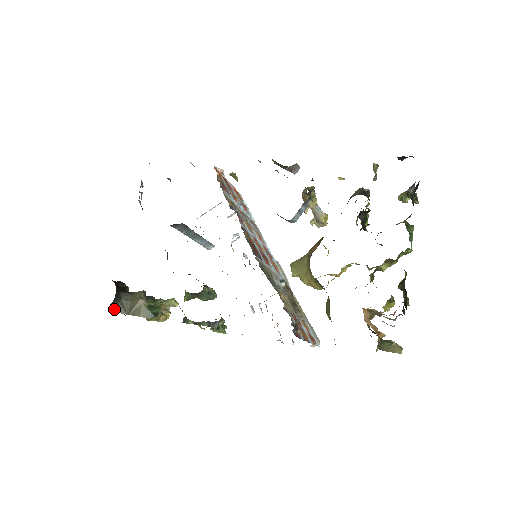
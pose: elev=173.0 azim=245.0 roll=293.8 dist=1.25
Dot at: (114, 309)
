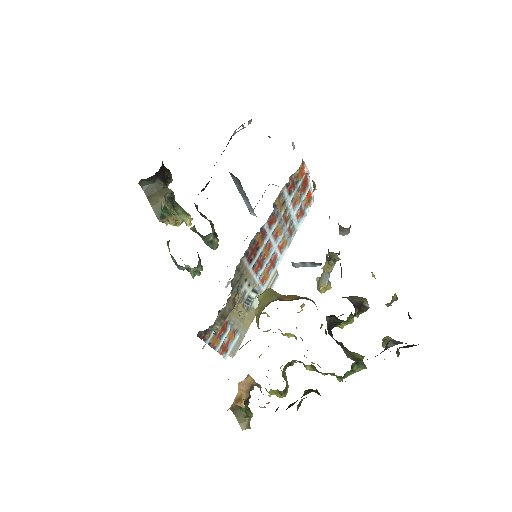
Dot at: (143, 184)
